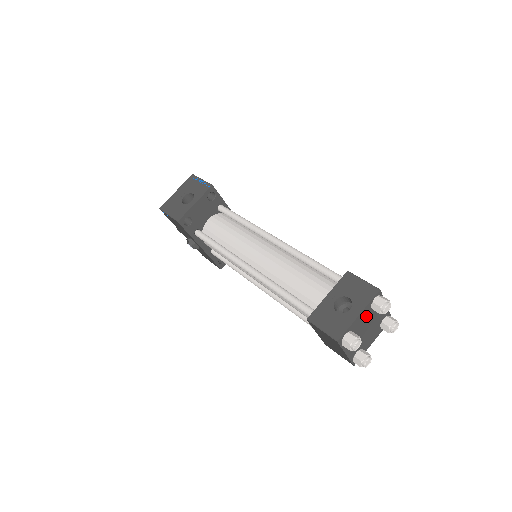
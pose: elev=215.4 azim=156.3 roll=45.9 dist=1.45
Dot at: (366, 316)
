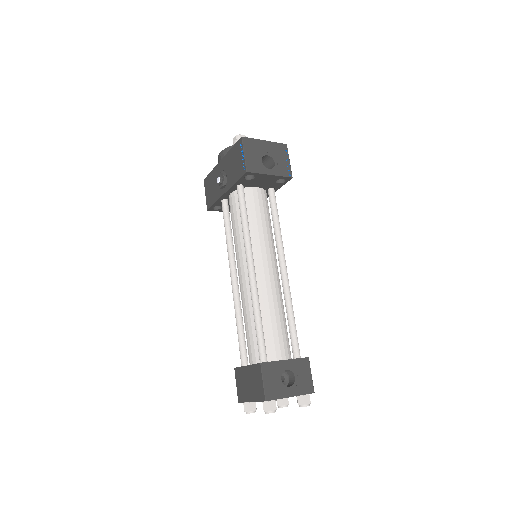
Dot at: occluded
